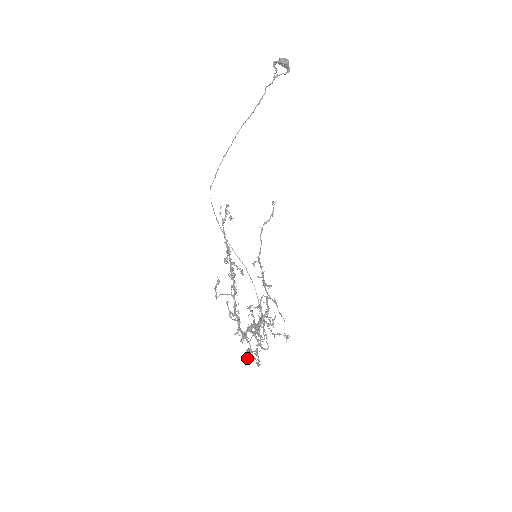
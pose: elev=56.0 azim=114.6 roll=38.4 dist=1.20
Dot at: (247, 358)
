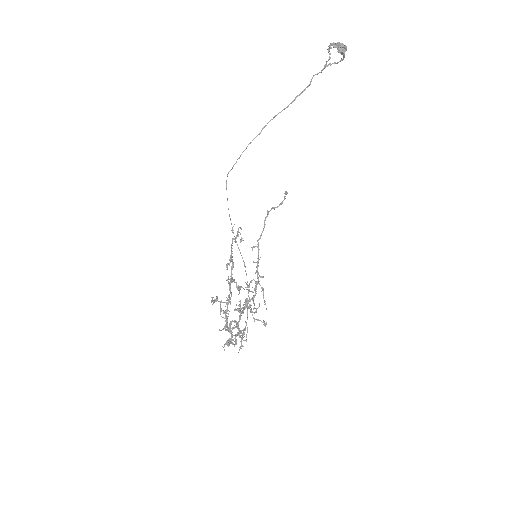
Dot at: (227, 345)
